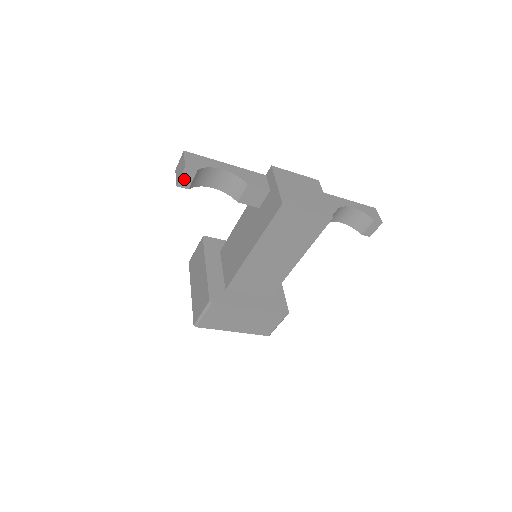
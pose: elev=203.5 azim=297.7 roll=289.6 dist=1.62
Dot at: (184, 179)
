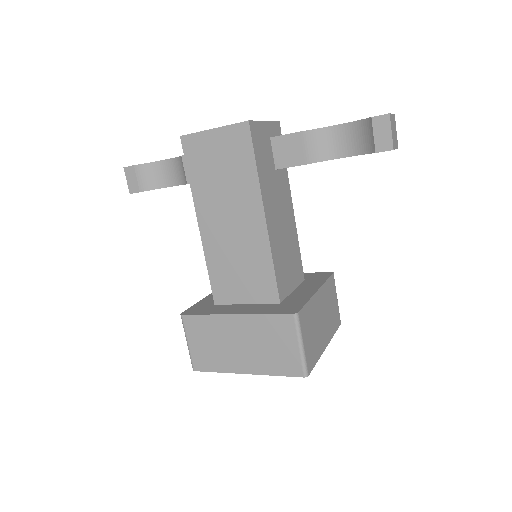
Dot at: (131, 182)
